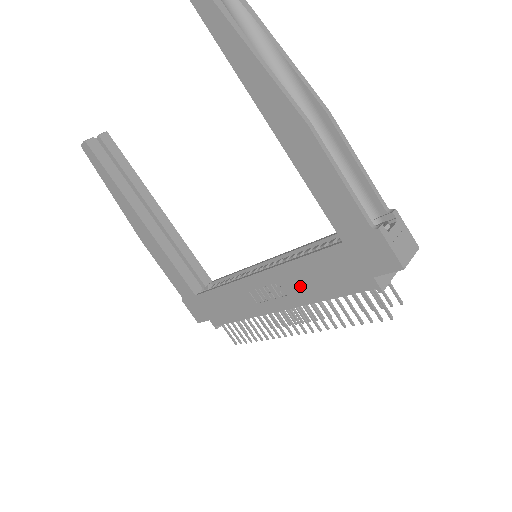
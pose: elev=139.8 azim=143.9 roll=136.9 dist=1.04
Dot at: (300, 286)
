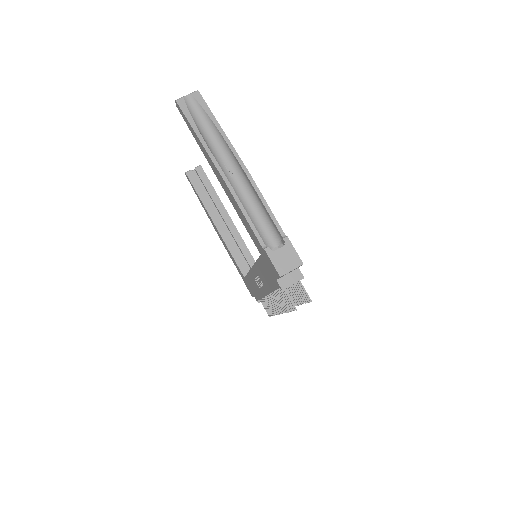
Dot at: (264, 280)
